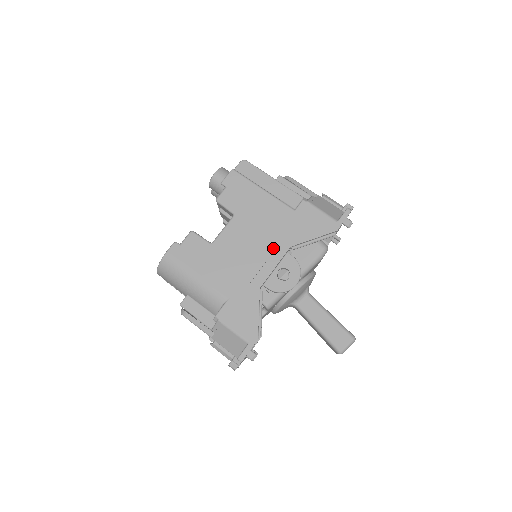
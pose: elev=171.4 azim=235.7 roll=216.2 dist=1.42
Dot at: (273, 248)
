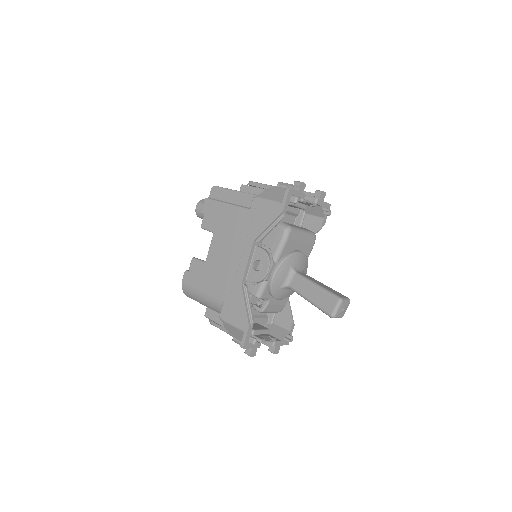
Dot at: (242, 248)
